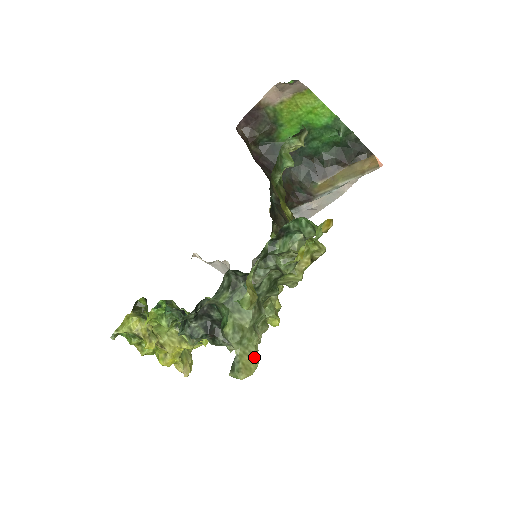
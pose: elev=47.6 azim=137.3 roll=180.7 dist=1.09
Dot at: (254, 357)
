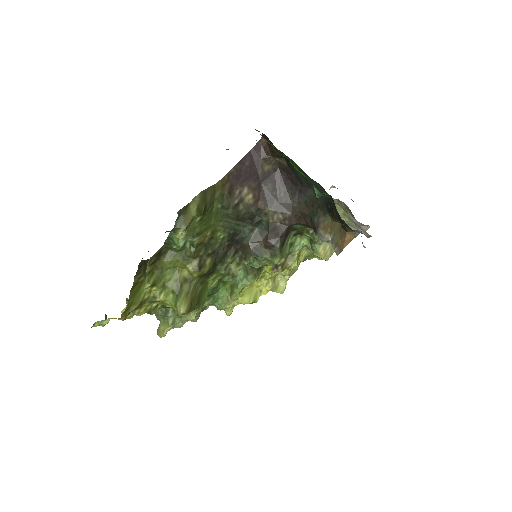
Dot at: (164, 331)
